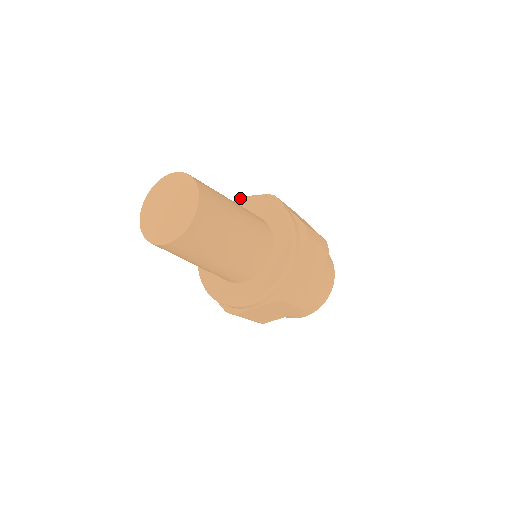
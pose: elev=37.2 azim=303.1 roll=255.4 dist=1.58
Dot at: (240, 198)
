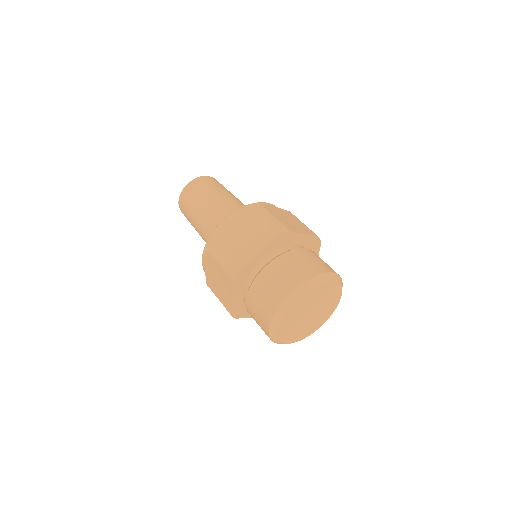
Dot at: occluded
